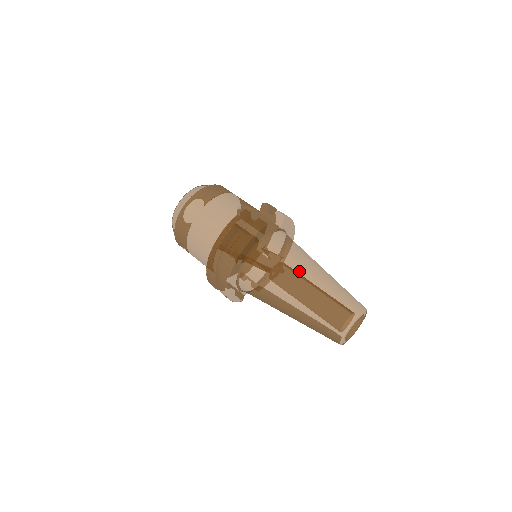
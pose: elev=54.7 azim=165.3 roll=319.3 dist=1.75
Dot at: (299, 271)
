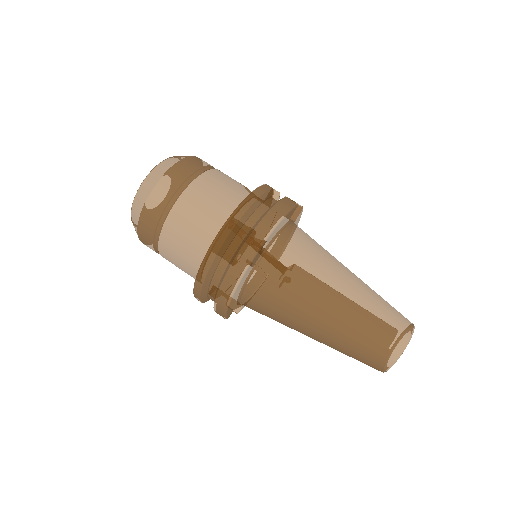
Dot at: (338, 268)
